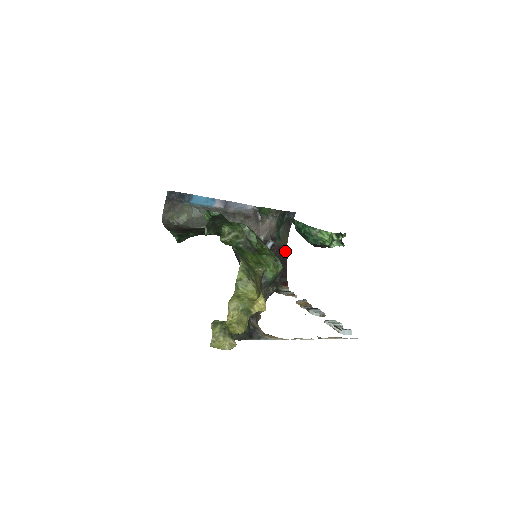
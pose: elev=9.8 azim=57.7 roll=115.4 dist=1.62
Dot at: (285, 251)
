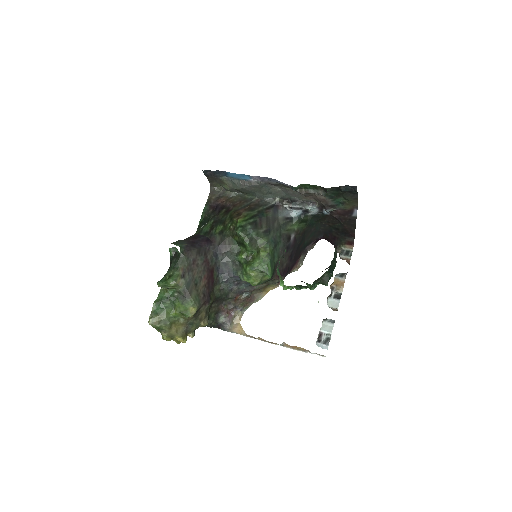
Dot at: (354, 213)
